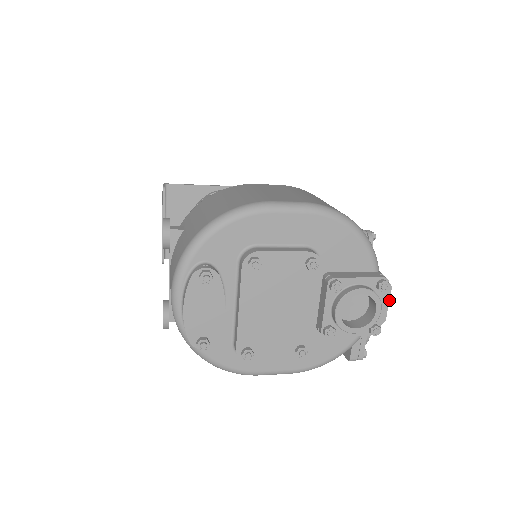
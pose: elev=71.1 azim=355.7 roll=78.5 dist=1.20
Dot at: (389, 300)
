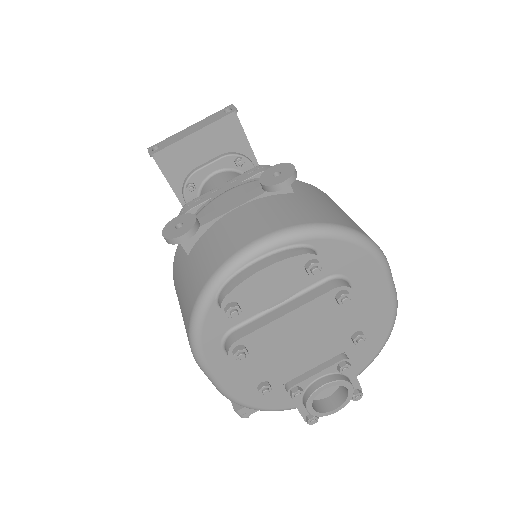
Dot at: occluded
